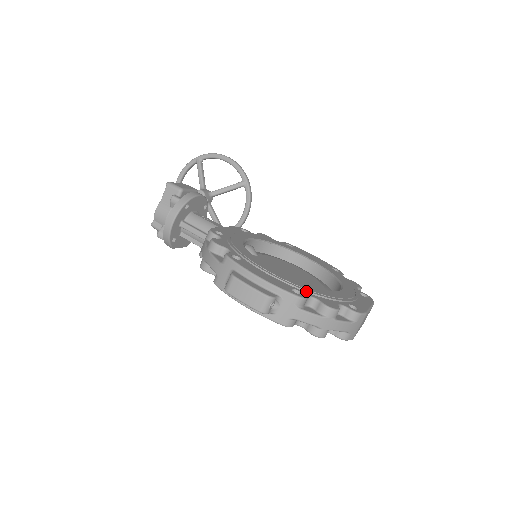
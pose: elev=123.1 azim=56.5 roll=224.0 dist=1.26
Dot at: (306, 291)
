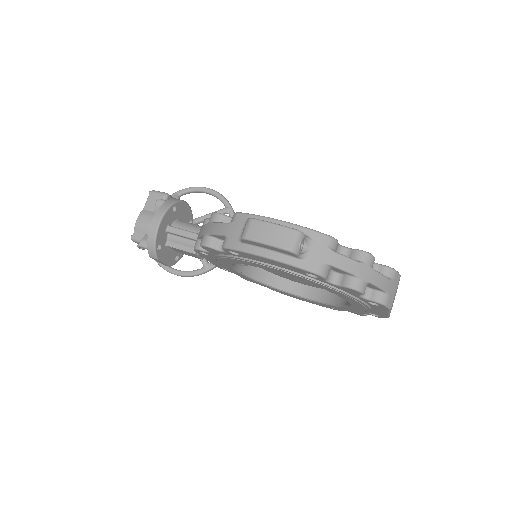
Dot at: occluded
